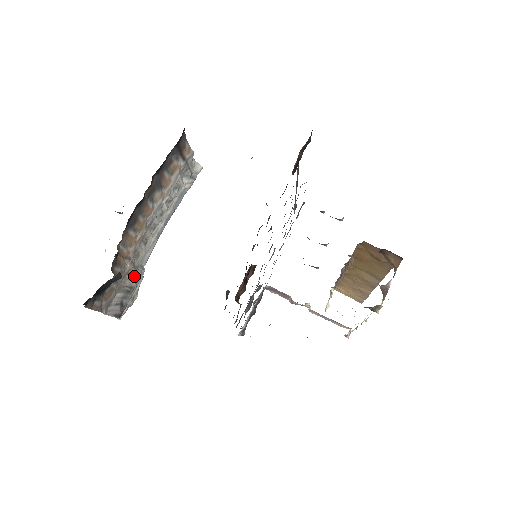
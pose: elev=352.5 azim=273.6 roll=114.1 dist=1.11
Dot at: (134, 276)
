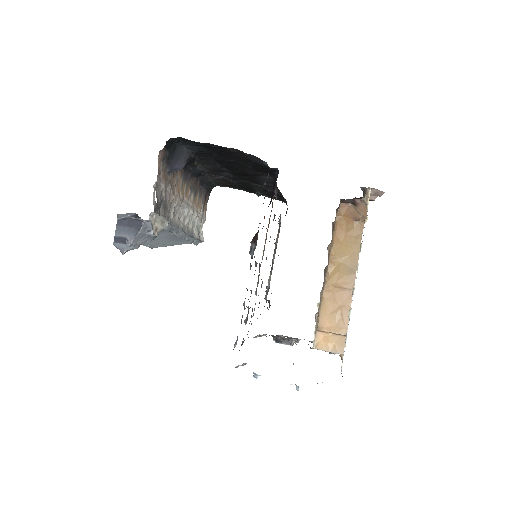
Dot at: (169, 208)
